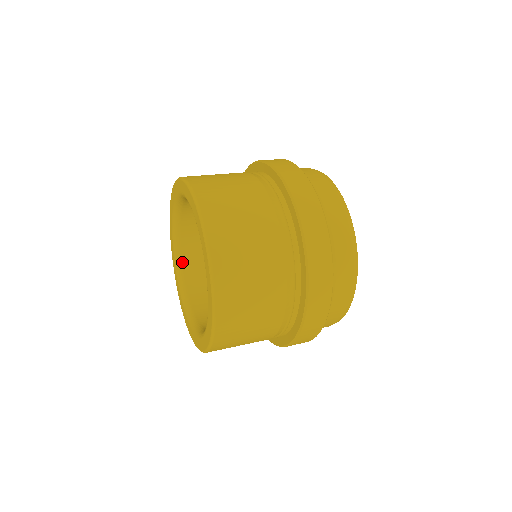
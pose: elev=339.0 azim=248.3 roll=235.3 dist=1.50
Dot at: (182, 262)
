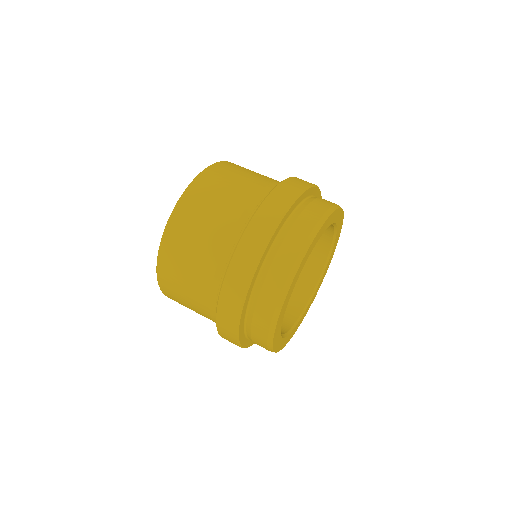
Dot at: occluded
